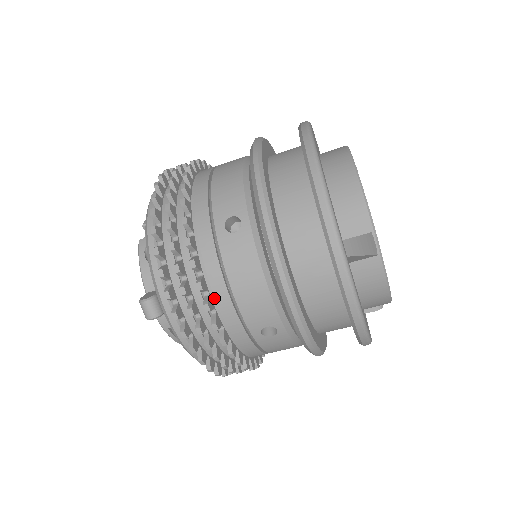
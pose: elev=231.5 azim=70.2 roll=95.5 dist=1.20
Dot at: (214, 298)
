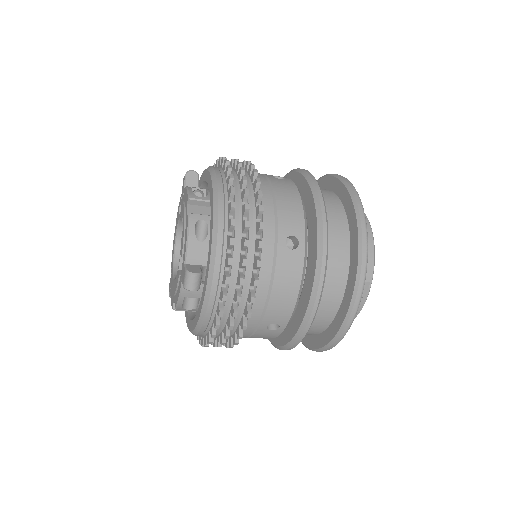
Dot at: occluded
